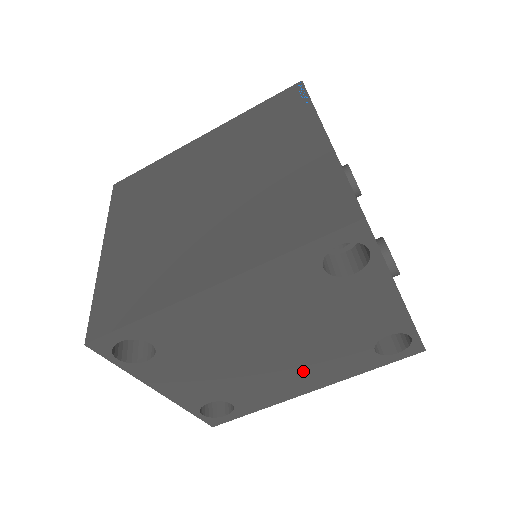
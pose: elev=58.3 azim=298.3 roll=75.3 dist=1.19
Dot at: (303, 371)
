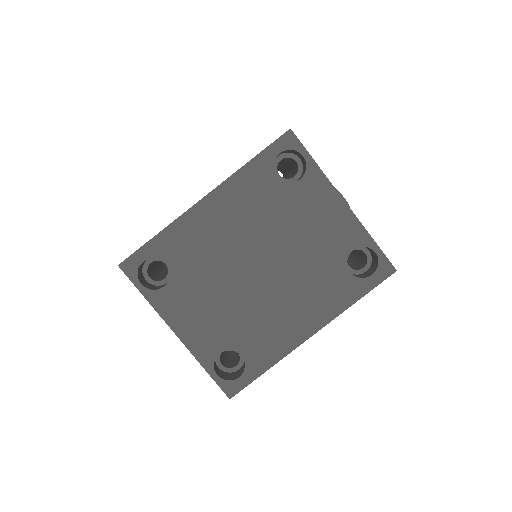
Dot at: (295, 302)
